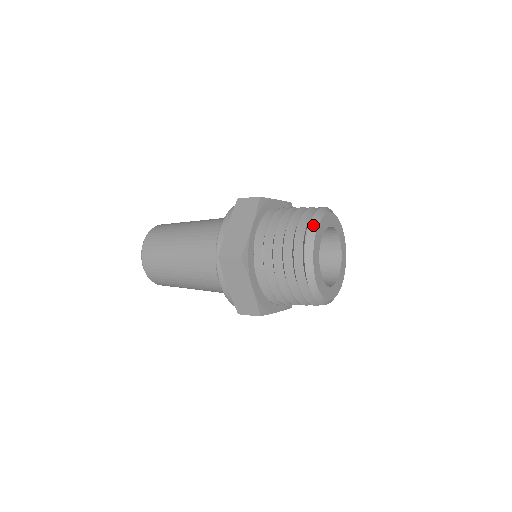
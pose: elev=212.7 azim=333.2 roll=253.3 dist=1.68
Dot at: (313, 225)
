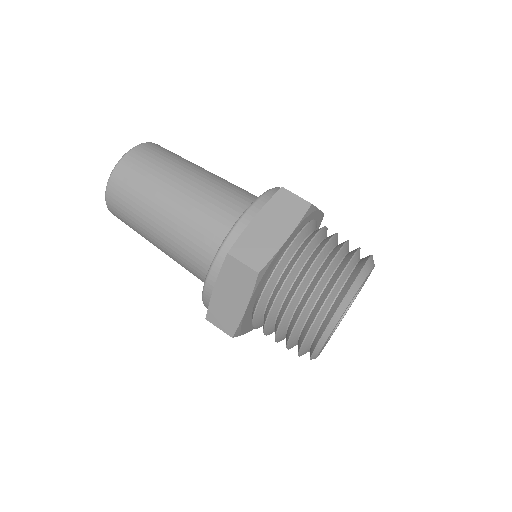
Dot at: occluded
